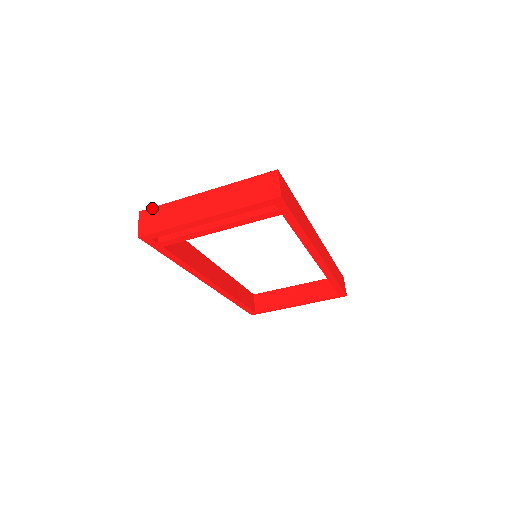
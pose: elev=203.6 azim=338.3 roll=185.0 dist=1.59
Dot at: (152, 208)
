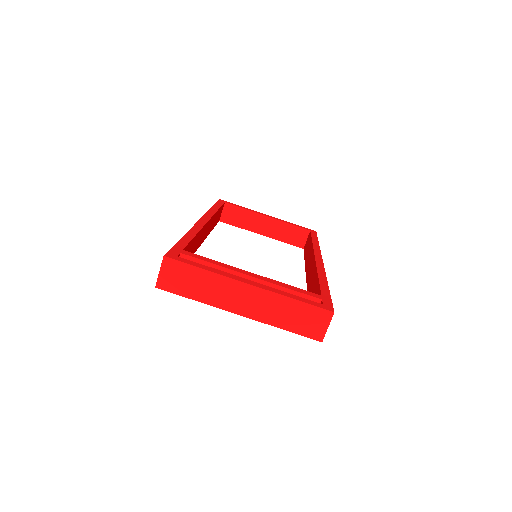
Dot at: (181, 263)
